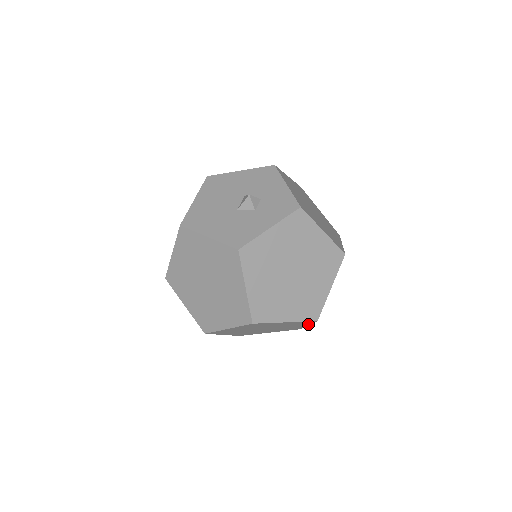
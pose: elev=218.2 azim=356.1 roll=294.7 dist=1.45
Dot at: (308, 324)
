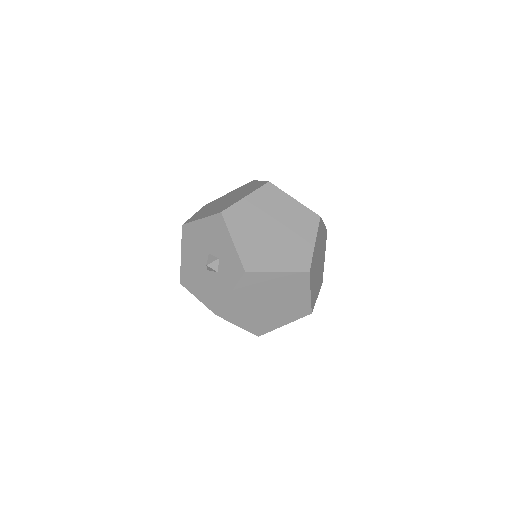
Dot at: occluded
